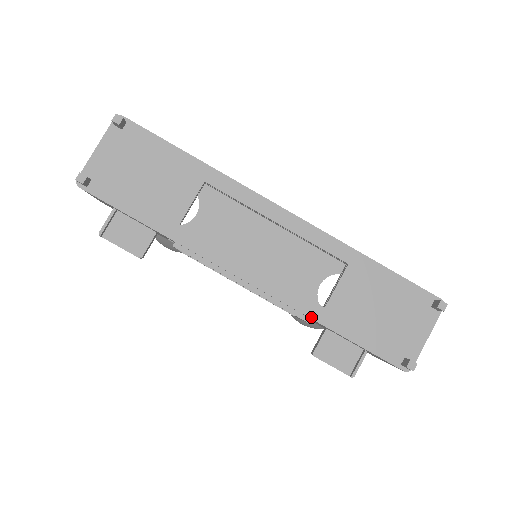
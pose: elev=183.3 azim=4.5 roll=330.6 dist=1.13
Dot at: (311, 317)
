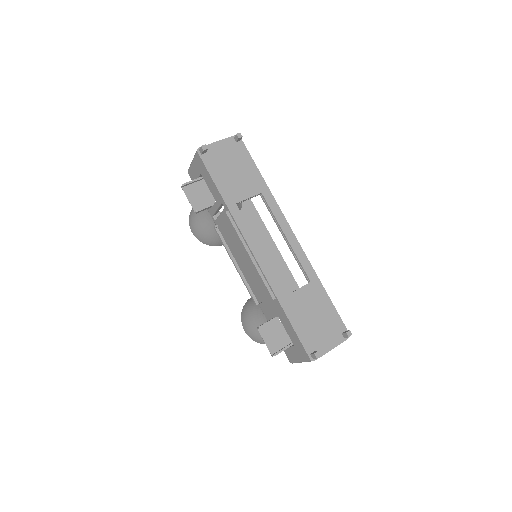
Dot at: (277, 296)
